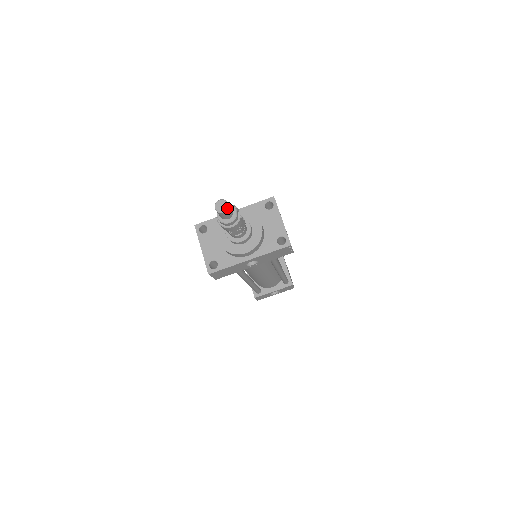
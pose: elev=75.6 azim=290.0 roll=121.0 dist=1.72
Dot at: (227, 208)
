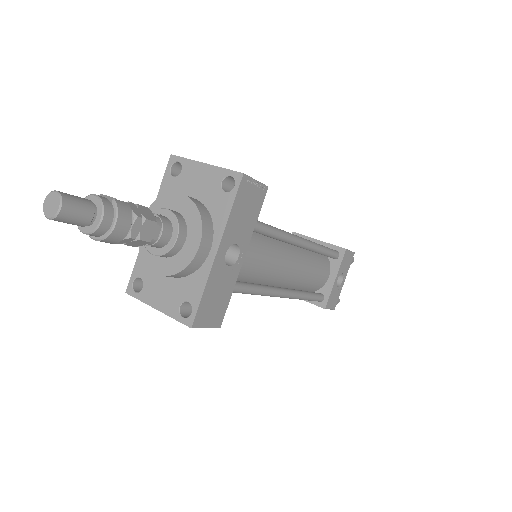
Dot at: (59, 198)
